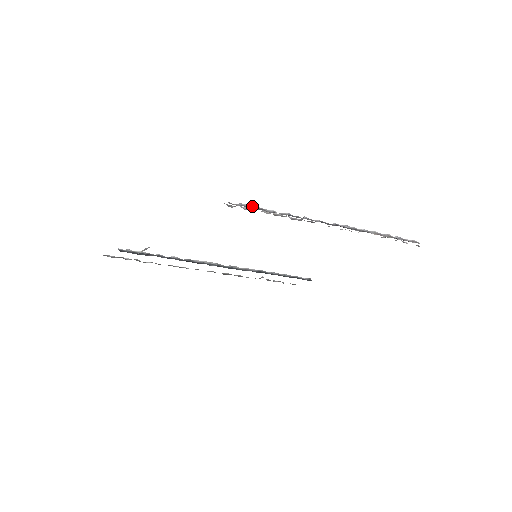
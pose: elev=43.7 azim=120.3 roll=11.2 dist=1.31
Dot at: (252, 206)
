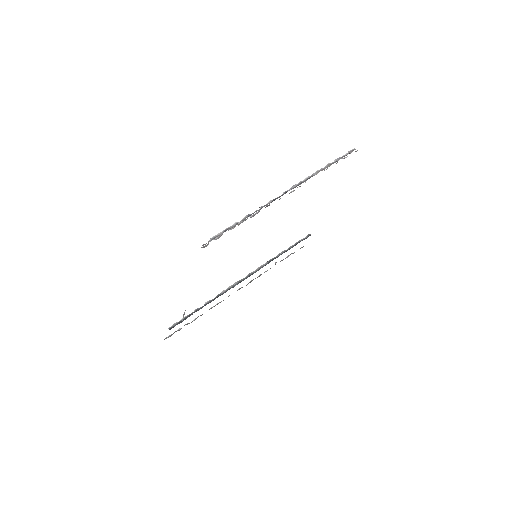
Dot at: (219, 233)
